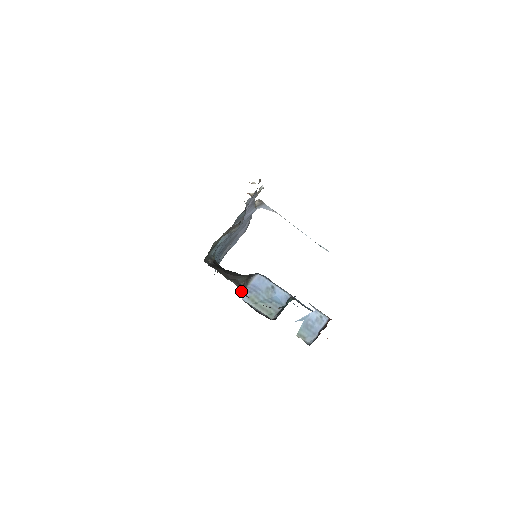
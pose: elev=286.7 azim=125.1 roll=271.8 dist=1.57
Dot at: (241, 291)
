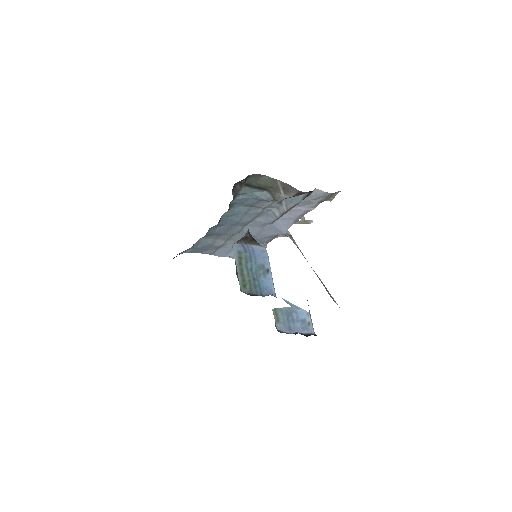
Dot at: occluded
